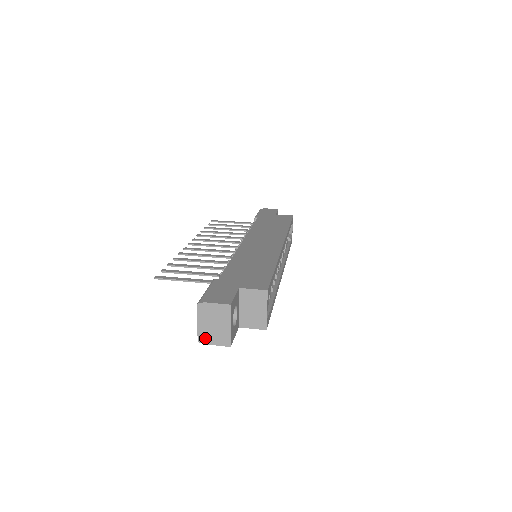
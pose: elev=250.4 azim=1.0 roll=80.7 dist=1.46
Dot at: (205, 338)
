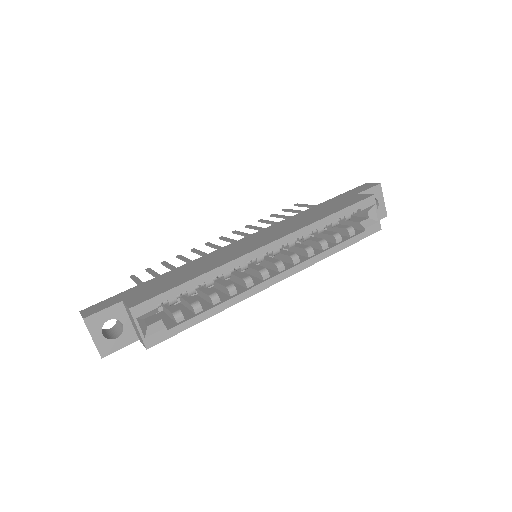
Dot at: occluded
